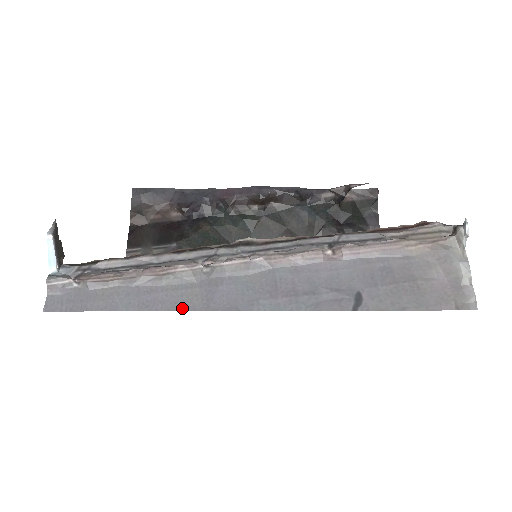
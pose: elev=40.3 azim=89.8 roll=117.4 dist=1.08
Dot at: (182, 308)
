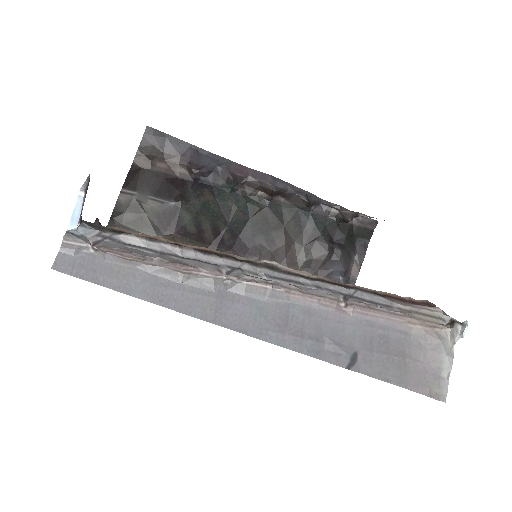
Dot at: (195, 314)
